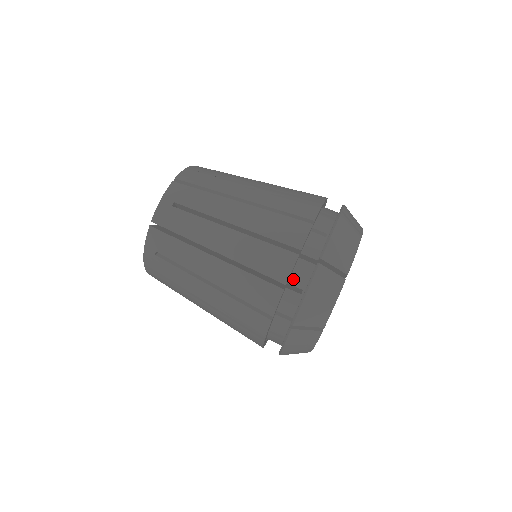
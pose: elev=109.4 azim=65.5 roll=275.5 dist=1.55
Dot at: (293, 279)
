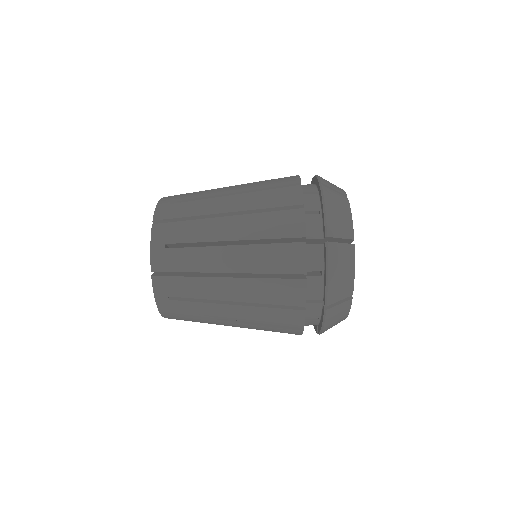
Dot at: (309, 266)
